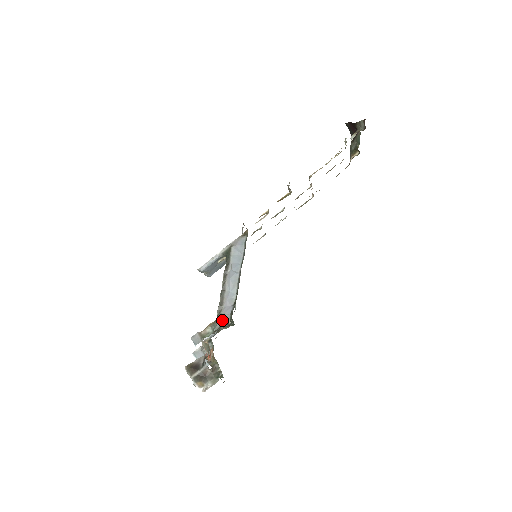
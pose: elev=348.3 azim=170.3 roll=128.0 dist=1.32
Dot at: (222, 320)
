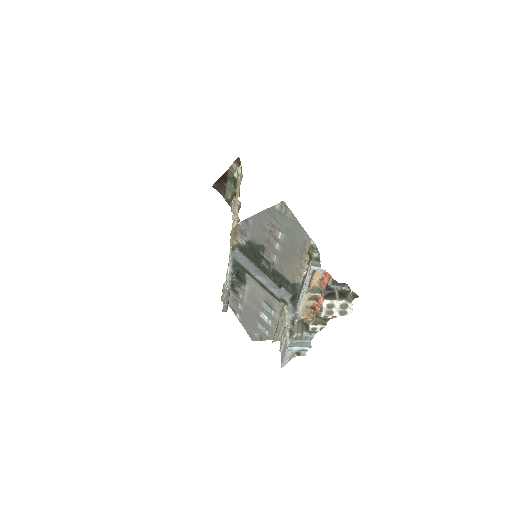
Dot at: (286, 299)
